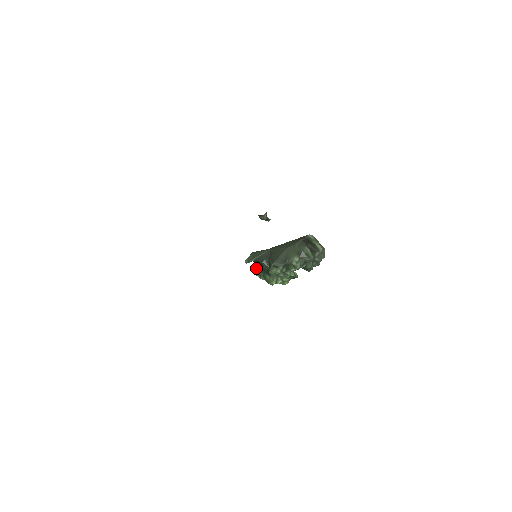
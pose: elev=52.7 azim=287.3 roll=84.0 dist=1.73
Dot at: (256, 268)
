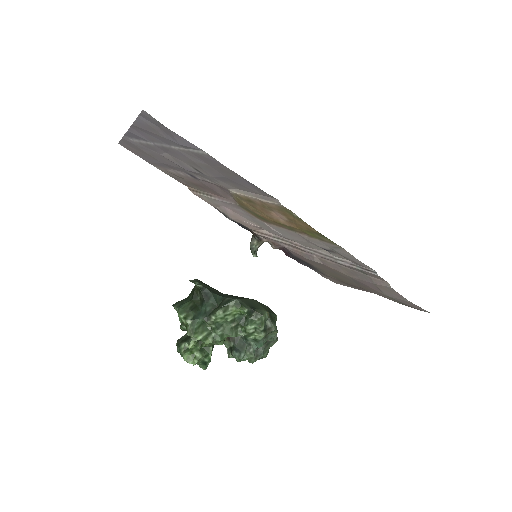
Dot at: (187, 303)
